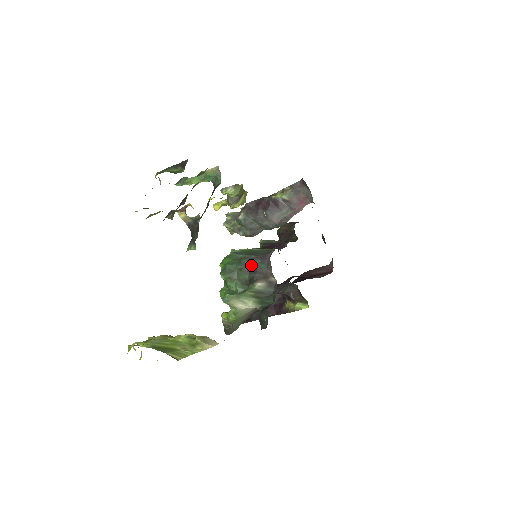
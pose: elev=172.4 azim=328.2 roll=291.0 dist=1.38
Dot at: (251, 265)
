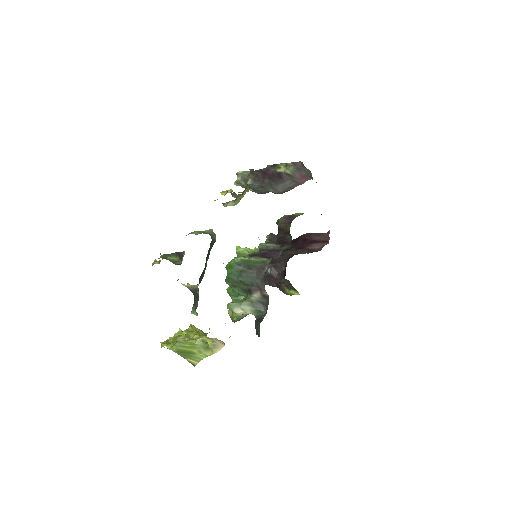
Dot at: (249, 279)
